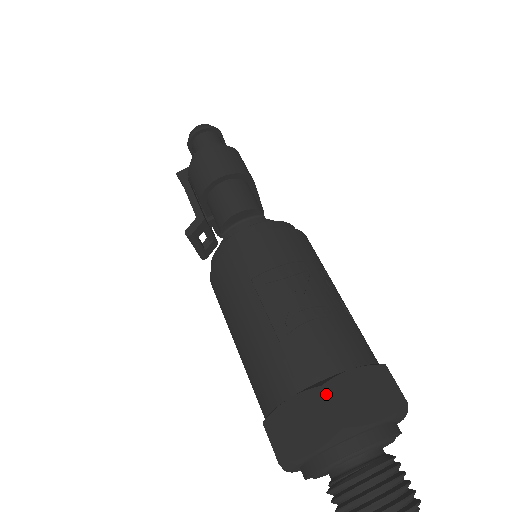
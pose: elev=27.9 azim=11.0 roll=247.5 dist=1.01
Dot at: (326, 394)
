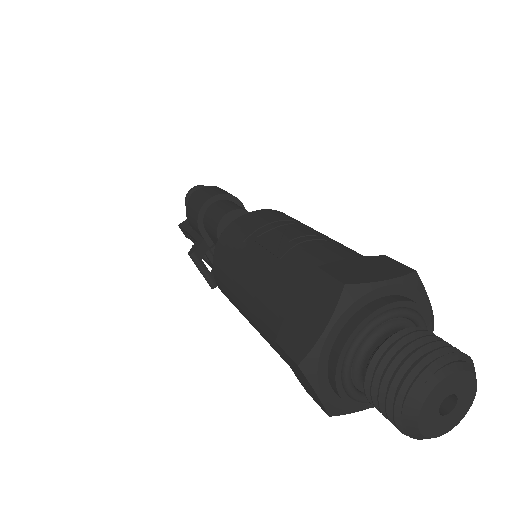
Dot at: (323, 270)
